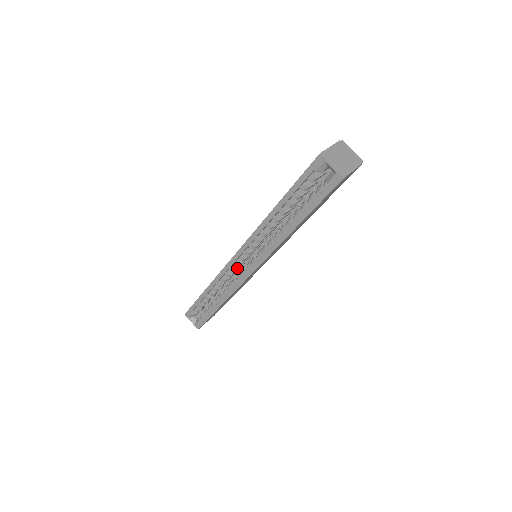
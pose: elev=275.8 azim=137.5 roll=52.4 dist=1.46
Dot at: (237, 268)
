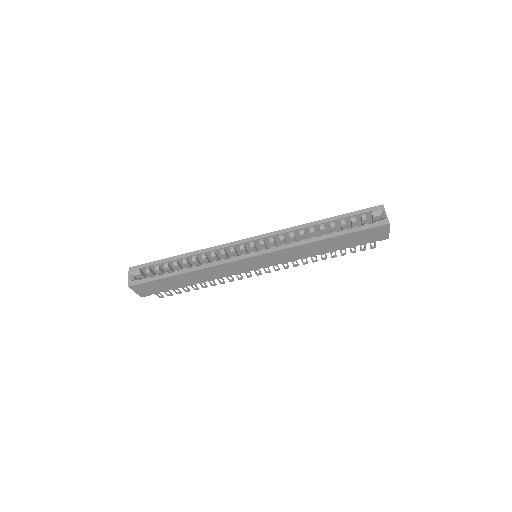
Dot at: (236, 252)
